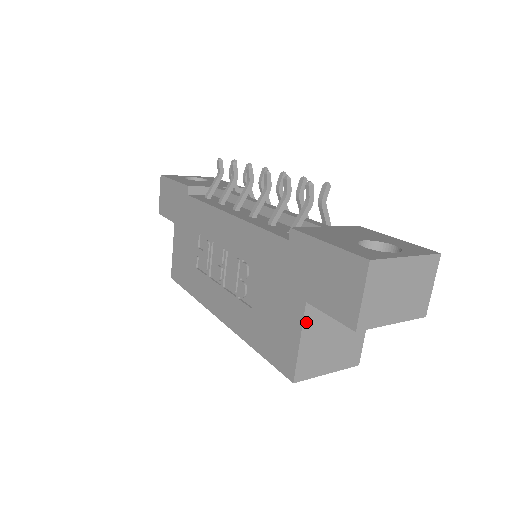
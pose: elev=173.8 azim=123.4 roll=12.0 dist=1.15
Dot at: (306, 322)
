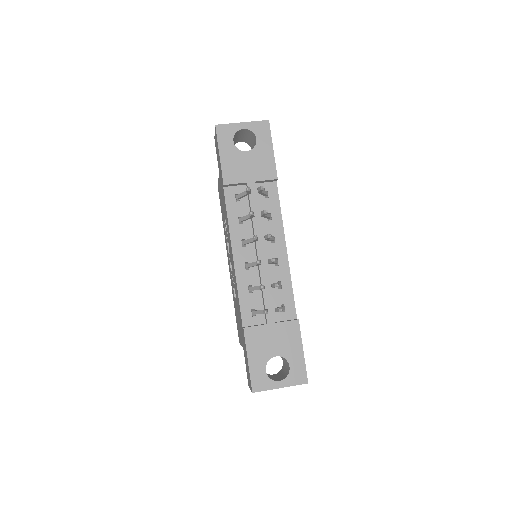
Dot at: occluded
